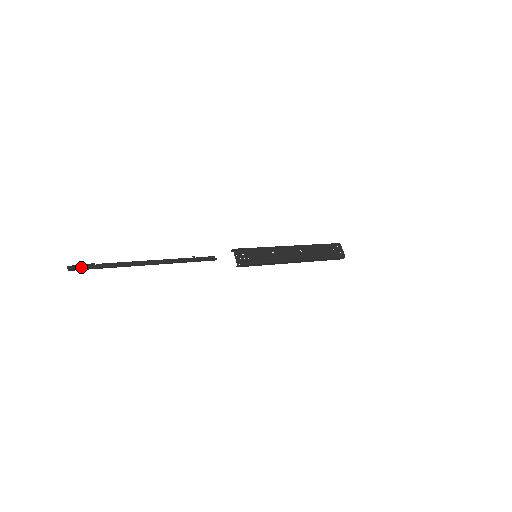
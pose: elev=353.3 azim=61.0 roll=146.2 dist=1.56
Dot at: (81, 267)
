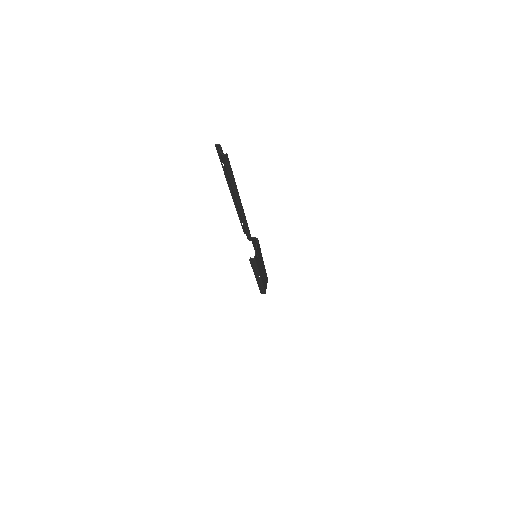
Dot at: occluded
